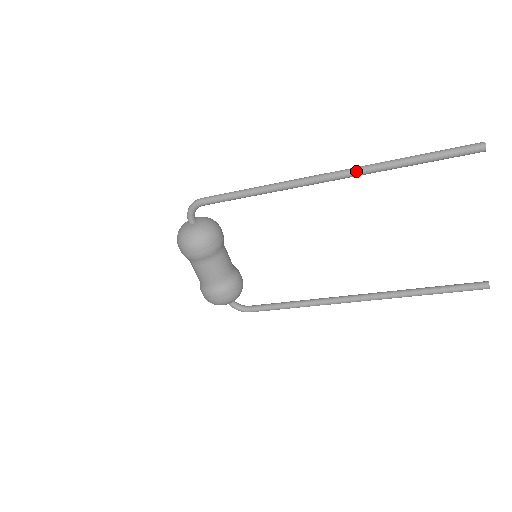
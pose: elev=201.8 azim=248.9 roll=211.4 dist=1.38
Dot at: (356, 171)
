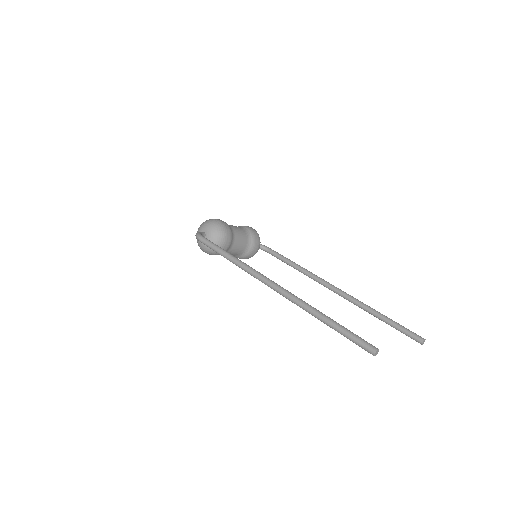
Dot at: (291, 301)
